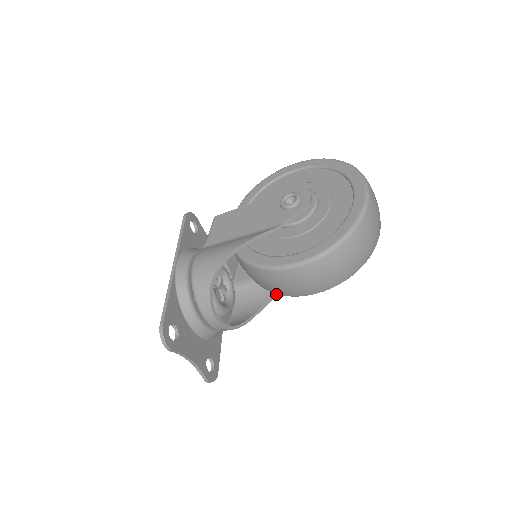
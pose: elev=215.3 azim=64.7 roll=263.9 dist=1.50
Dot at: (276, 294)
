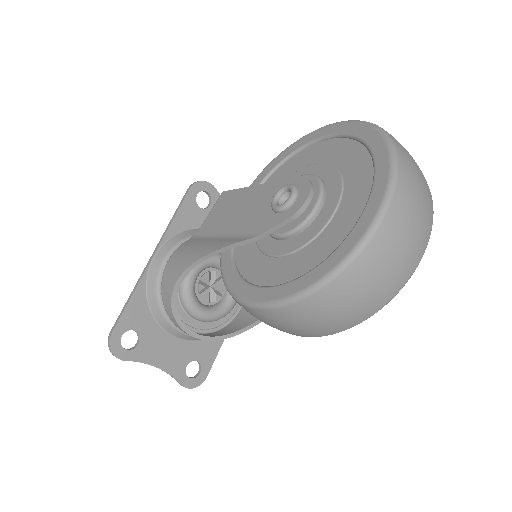
Dot at: occluded
